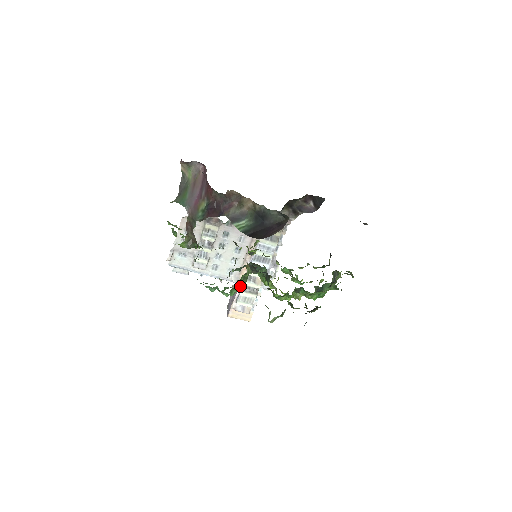
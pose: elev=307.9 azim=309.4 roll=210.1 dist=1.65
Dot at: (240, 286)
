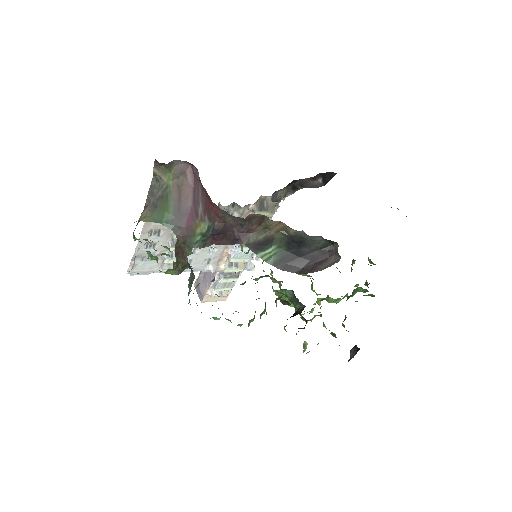
Dot at: occluded
